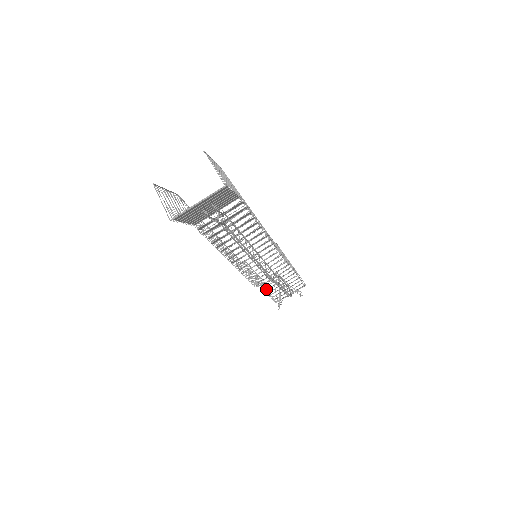
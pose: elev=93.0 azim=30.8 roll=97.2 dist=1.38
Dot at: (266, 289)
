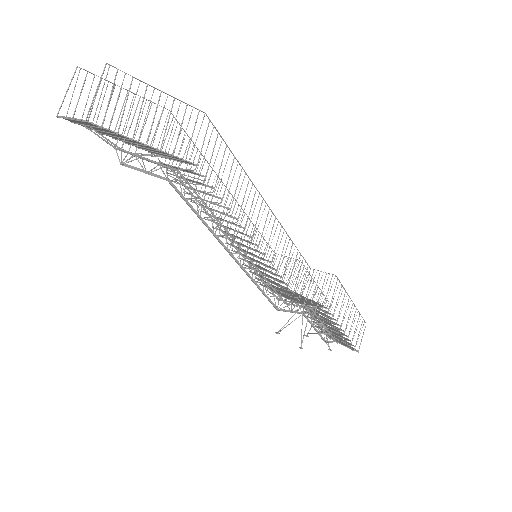
Dot at: occluded
